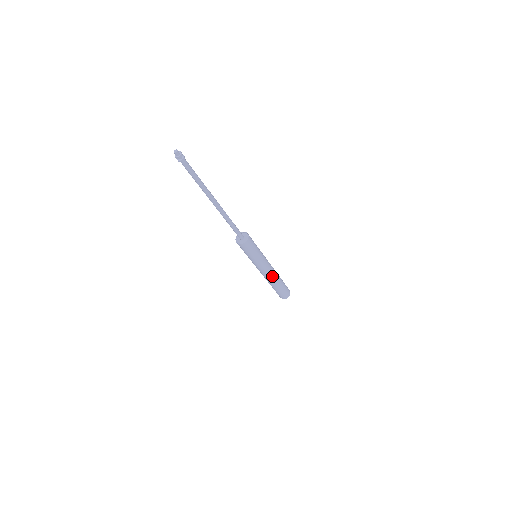
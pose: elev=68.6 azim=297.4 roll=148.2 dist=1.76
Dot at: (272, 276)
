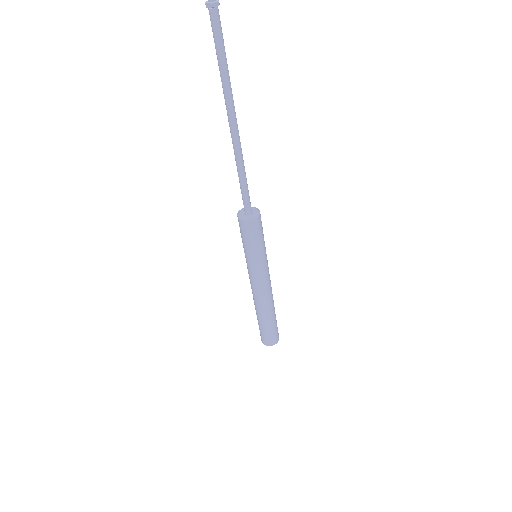
Dot at: (266, 299)
